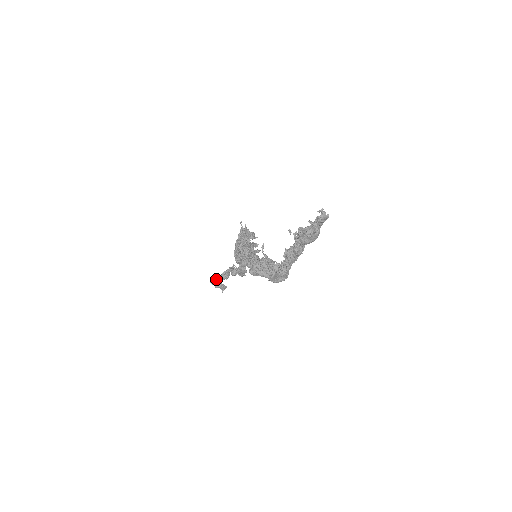
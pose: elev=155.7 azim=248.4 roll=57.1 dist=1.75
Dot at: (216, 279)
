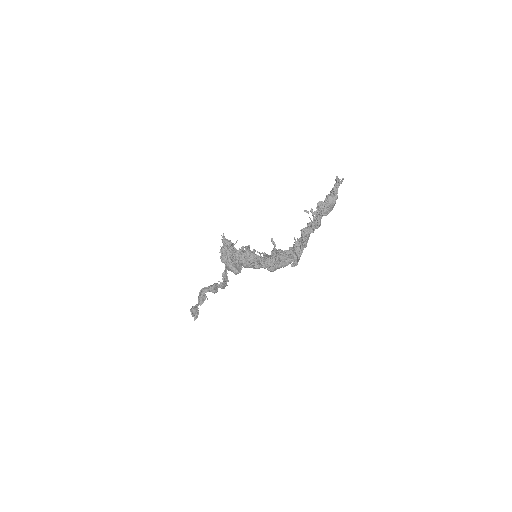
Dot at: (194, 309)
